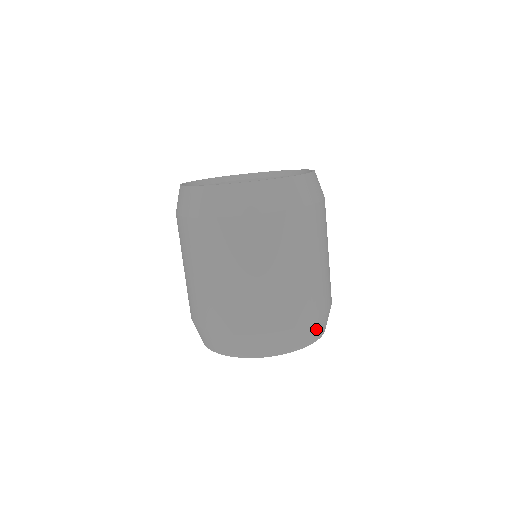
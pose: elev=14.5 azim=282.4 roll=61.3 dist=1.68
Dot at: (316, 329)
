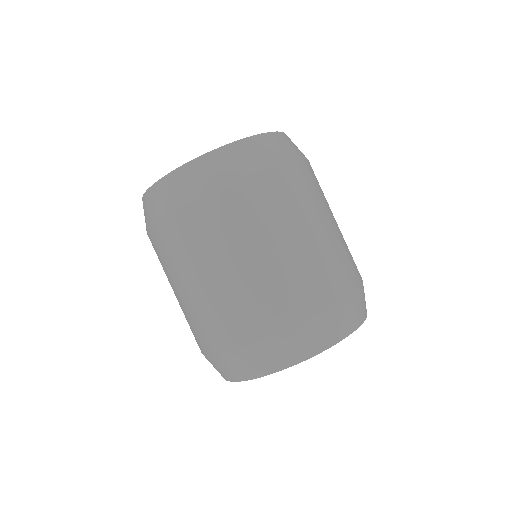
Dot at: (302, 339)
